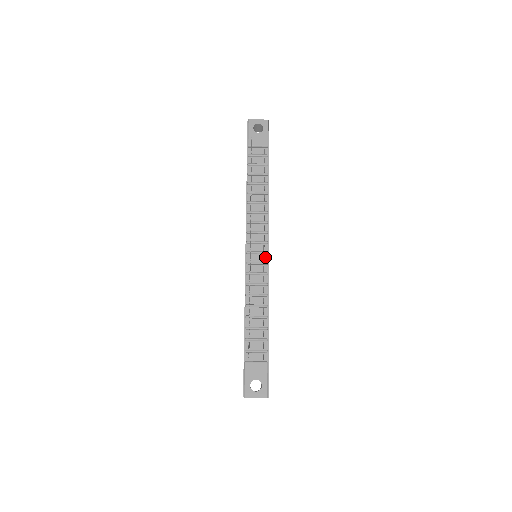
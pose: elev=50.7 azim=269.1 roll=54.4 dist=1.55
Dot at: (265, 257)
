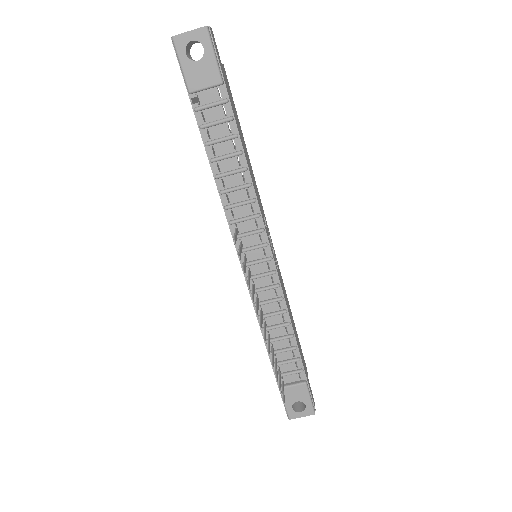
Dot at: (270, 264)
